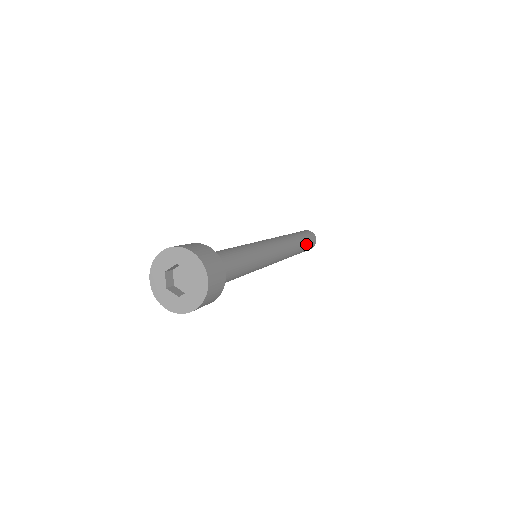
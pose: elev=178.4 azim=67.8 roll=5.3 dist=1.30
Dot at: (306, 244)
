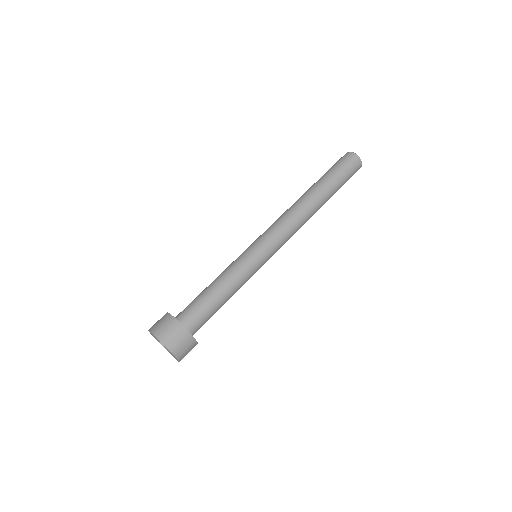
Dot at: (337, 190)
